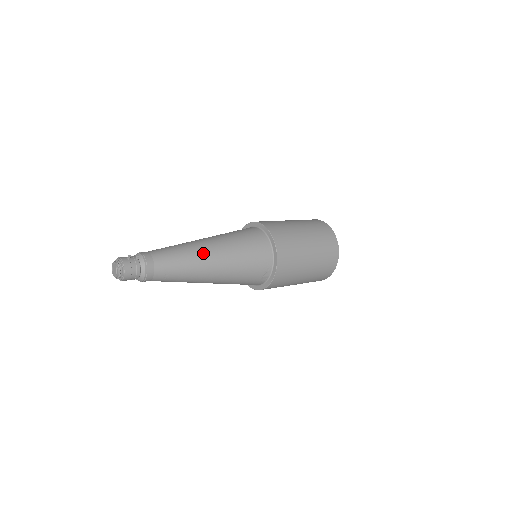
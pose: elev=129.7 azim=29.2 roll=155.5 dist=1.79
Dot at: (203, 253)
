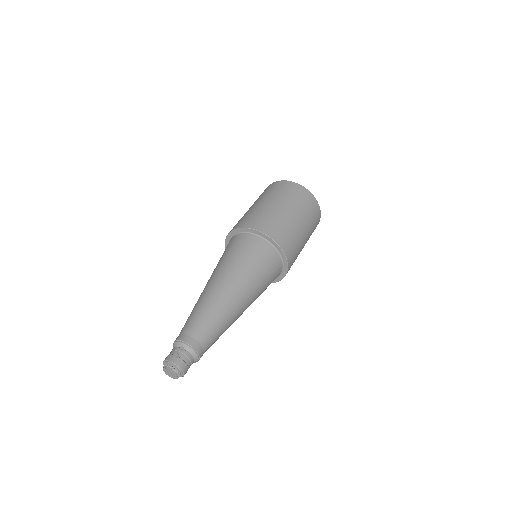
Dot at: (227, 298)
